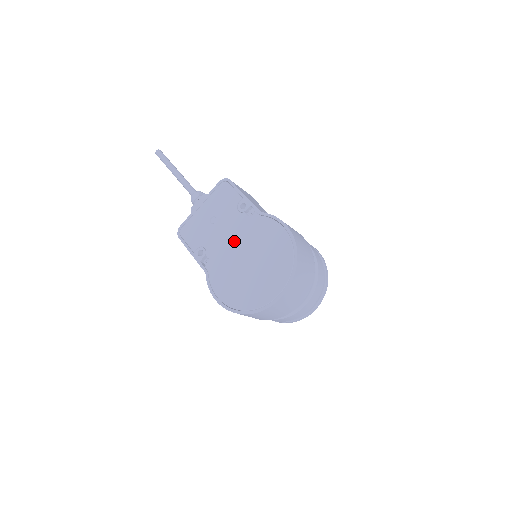
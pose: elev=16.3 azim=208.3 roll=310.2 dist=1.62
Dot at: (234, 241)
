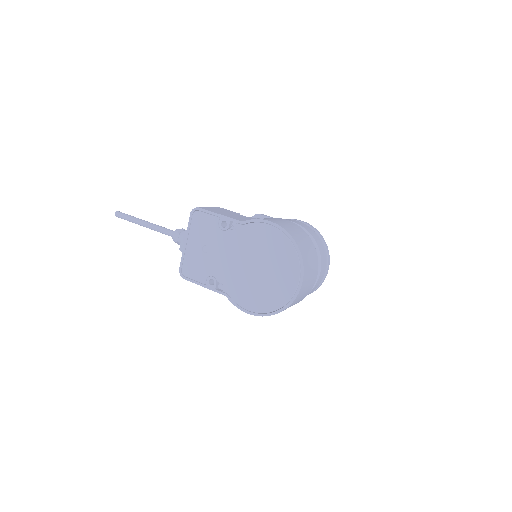
Dot at: (234, 258)
